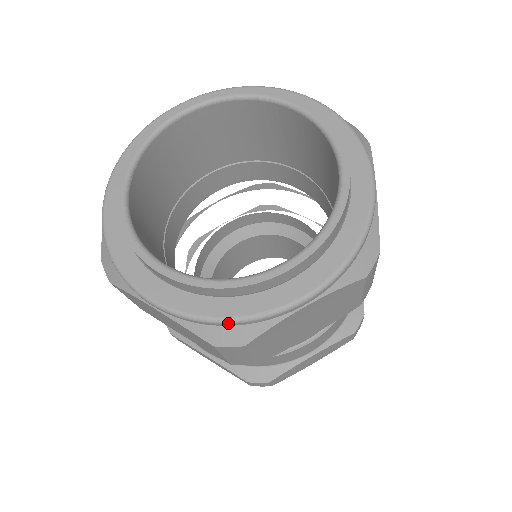
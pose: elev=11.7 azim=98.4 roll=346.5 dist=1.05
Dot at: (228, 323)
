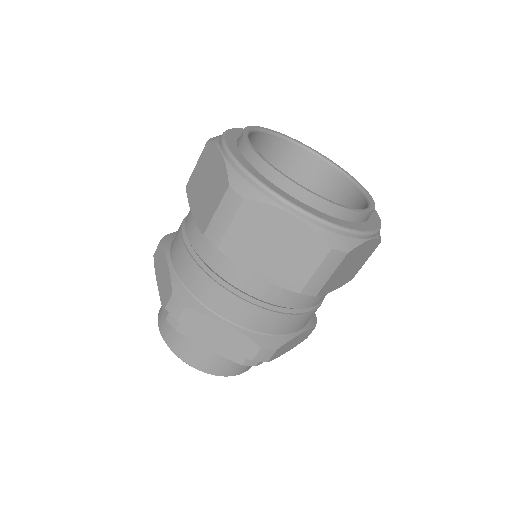
Dot at: (346, 231)
